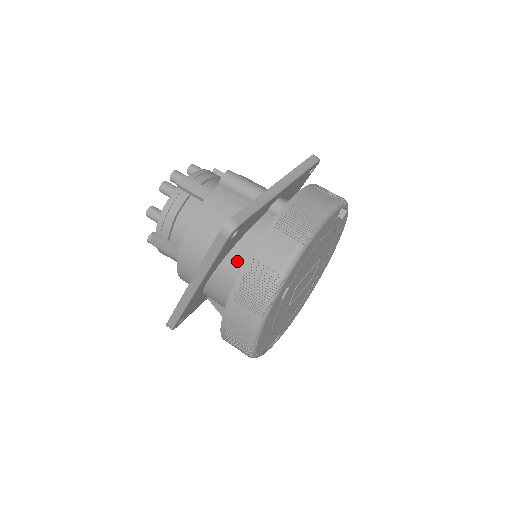
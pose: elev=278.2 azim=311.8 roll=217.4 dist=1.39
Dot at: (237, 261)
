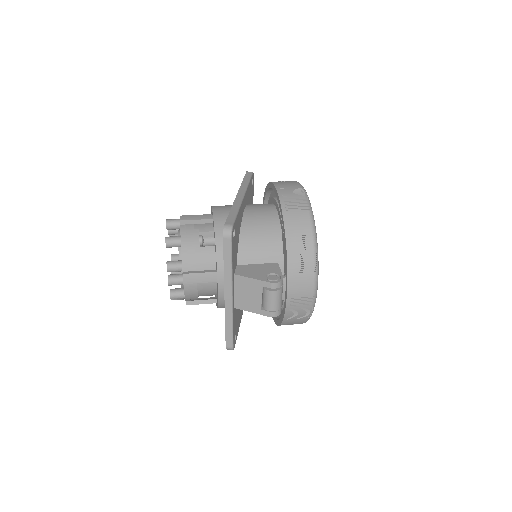
Dot at: occluded
